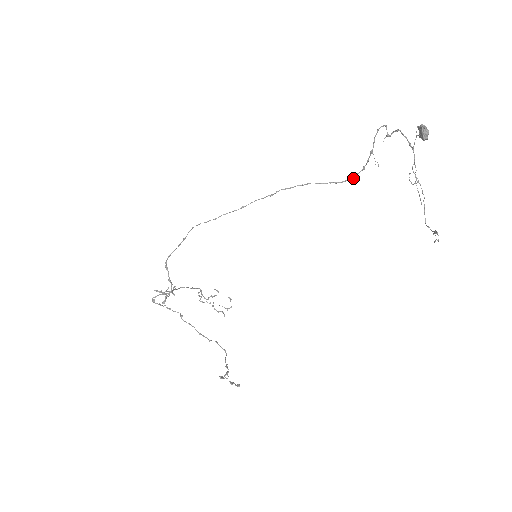
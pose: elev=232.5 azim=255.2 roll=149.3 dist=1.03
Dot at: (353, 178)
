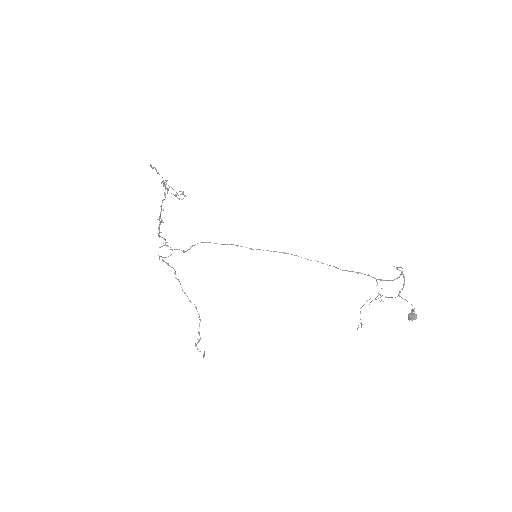
Dot at: (357, 273)
